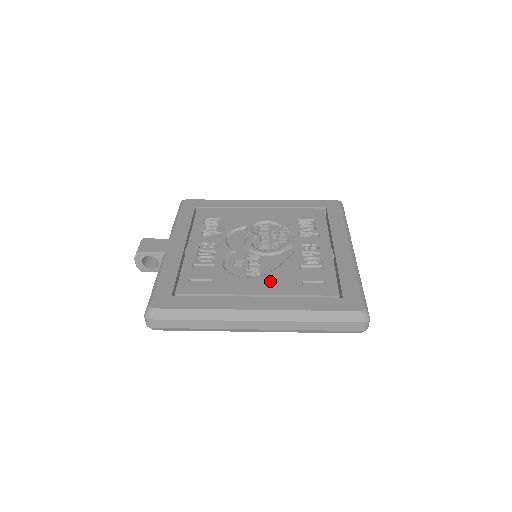
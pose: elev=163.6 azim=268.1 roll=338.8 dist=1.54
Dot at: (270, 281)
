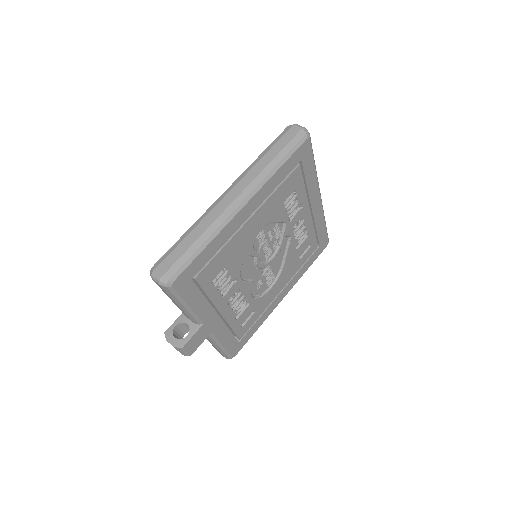
Dot at: (284, 277)
